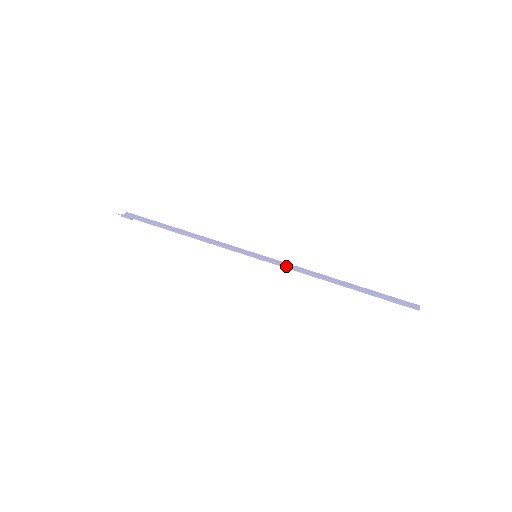
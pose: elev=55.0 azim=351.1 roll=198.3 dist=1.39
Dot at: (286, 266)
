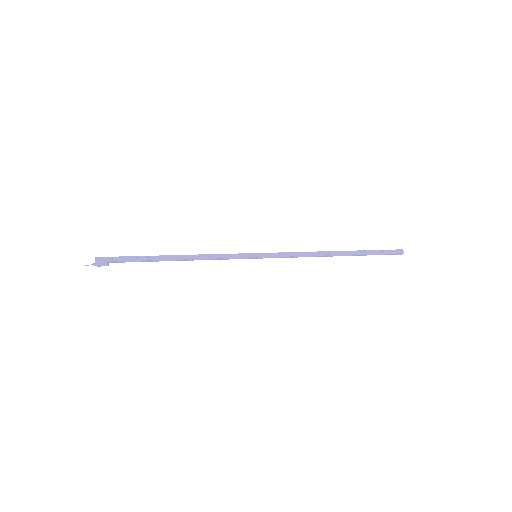
Dot at: (288, 257)
